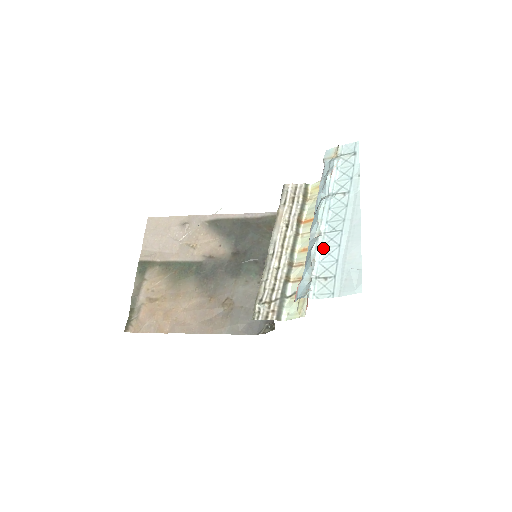
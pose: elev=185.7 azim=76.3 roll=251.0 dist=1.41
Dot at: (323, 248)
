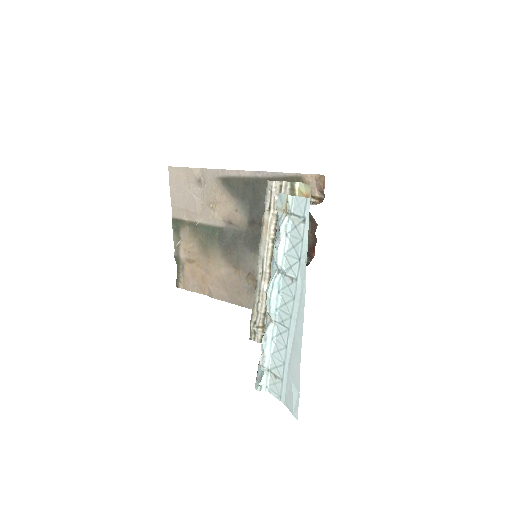
Dot at: (273, 340)
